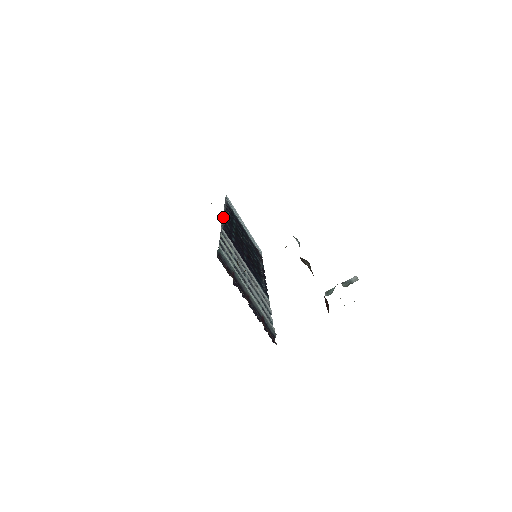
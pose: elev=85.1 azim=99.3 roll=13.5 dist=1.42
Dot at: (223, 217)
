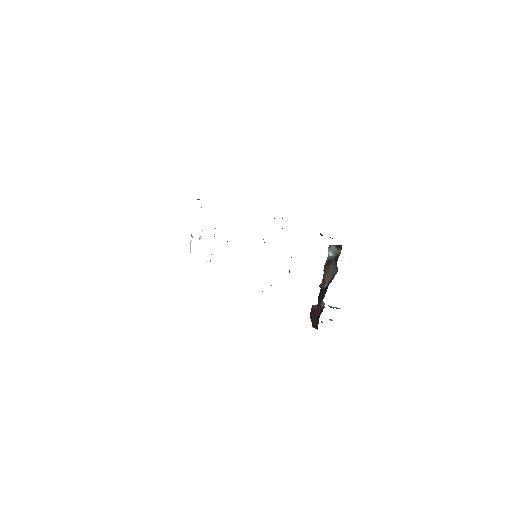
Dot at: occluded
